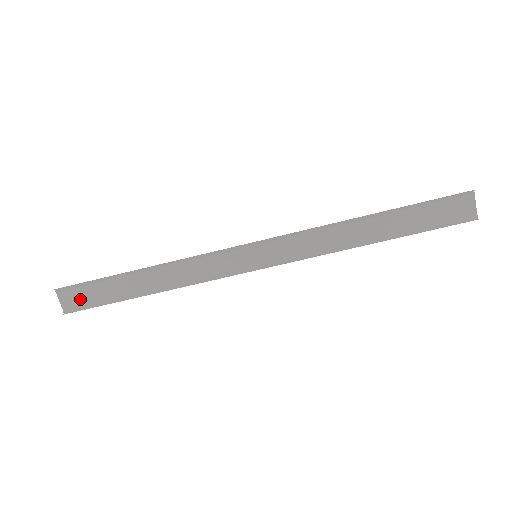
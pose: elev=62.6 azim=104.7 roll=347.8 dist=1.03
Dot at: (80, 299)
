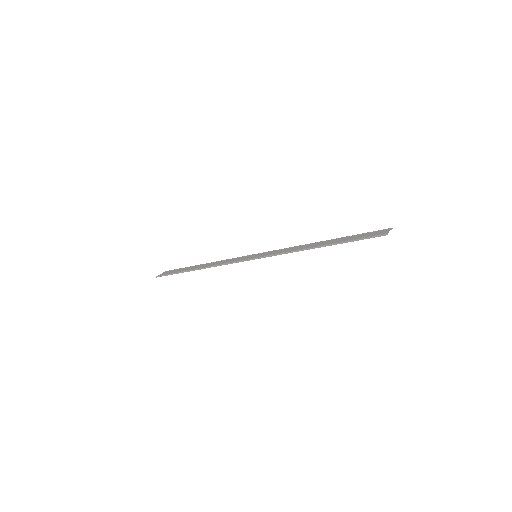
Dot at: occluded
